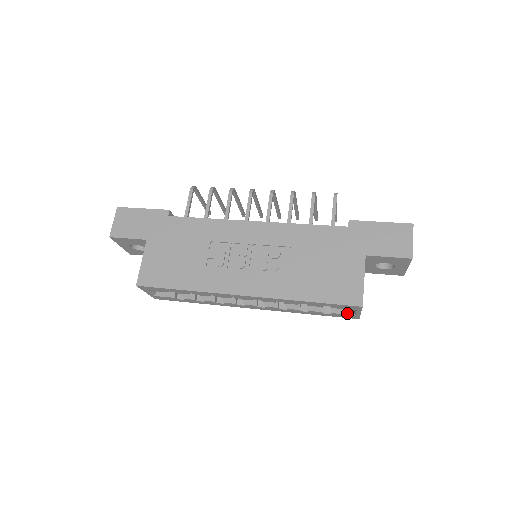
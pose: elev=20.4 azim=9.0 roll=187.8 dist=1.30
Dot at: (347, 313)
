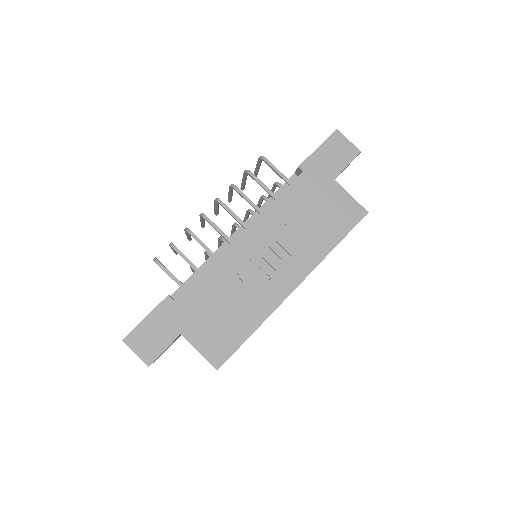
Dot at: occluded
